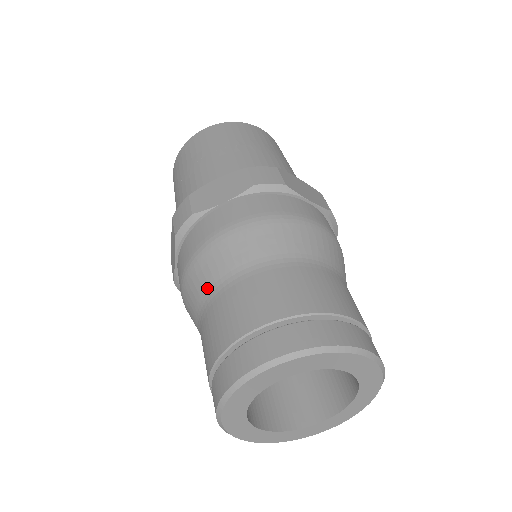
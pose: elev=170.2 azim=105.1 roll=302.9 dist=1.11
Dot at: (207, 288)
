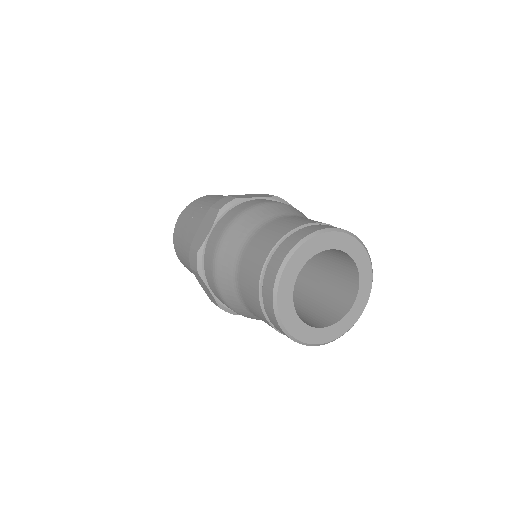
Dot at: (257, 223)
